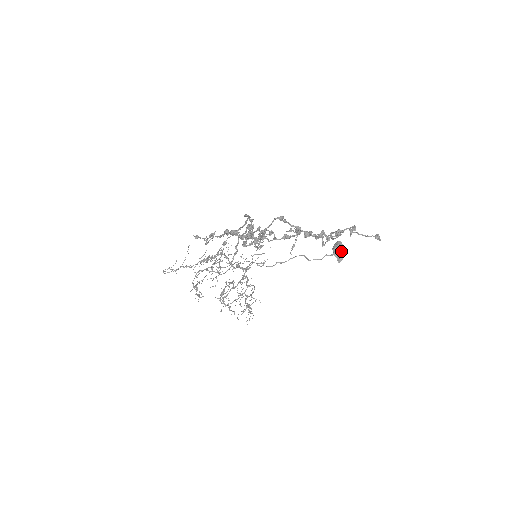
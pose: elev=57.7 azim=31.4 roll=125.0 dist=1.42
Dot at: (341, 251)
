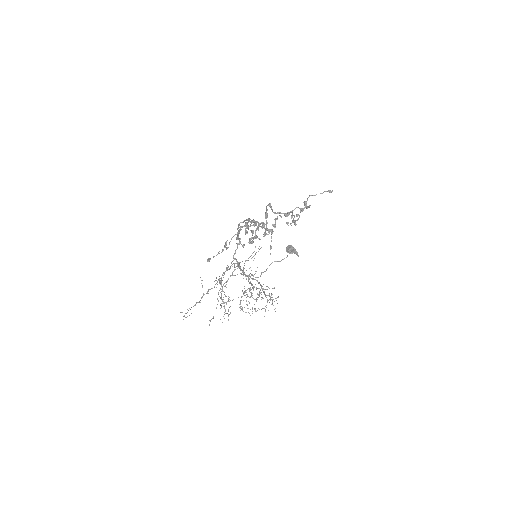
Dot at: (294, 249)
